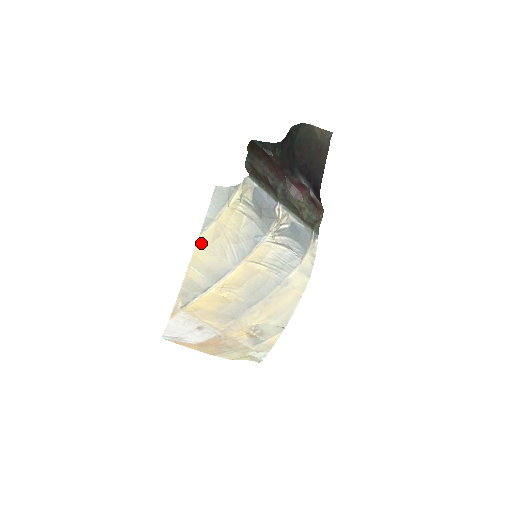
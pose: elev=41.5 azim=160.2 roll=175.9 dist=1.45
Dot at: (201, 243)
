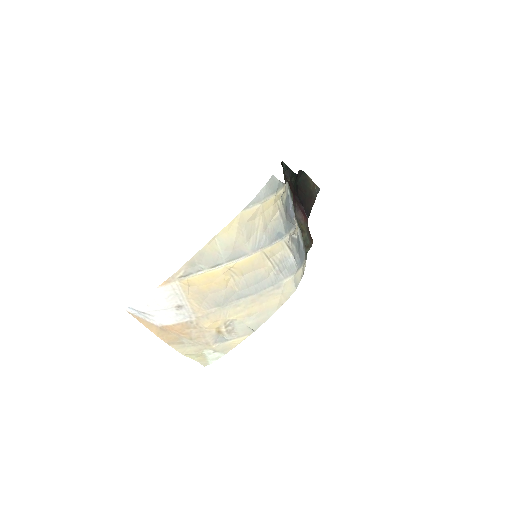
Dot at: (239, 218)
